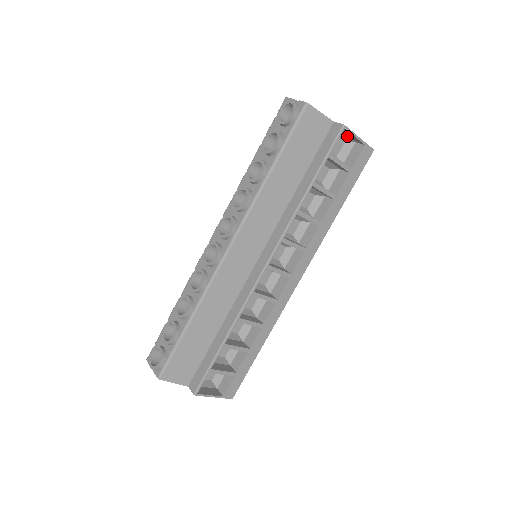
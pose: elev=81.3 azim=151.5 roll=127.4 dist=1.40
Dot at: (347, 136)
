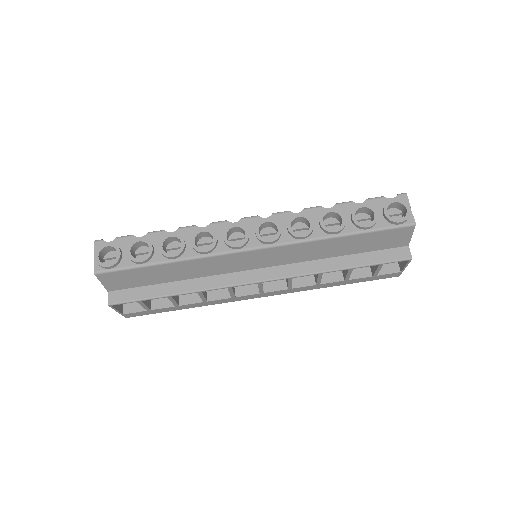
Dot at: occluded
